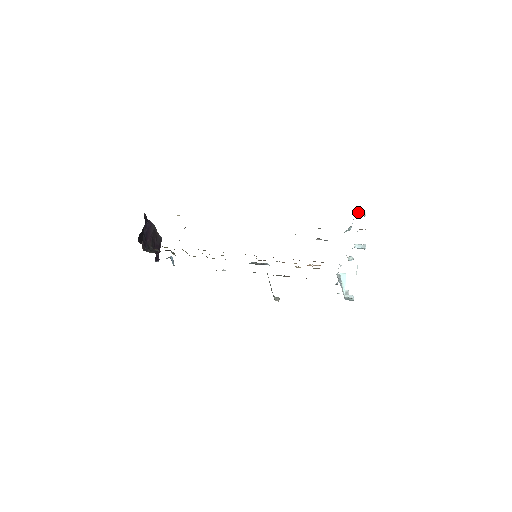
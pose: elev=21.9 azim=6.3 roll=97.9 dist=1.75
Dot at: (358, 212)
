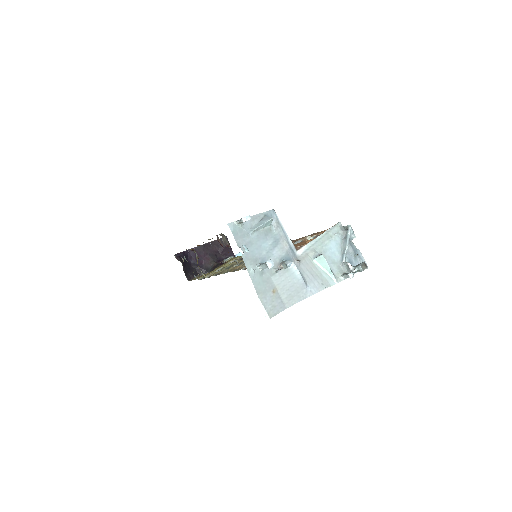
Dot at: (238, 221)
